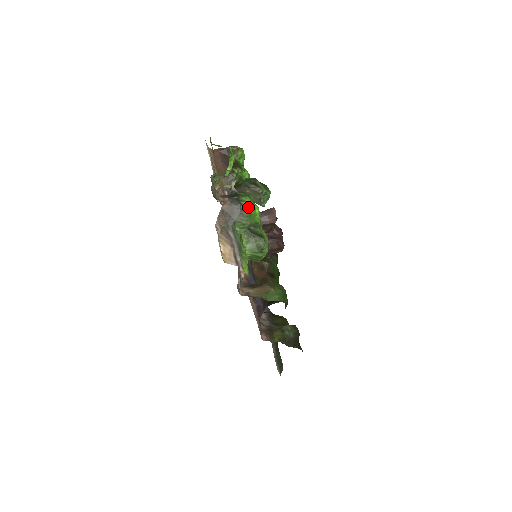
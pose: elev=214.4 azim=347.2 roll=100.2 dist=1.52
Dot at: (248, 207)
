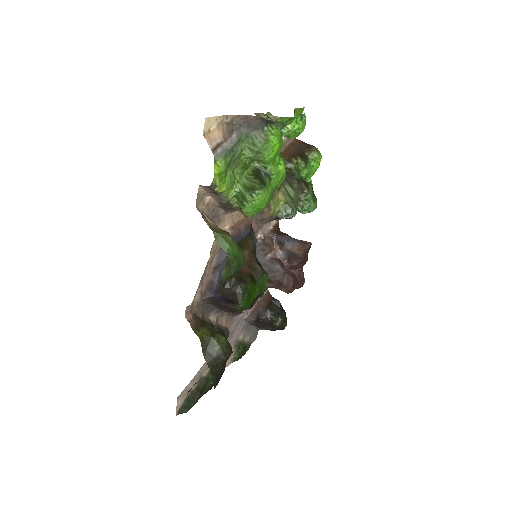
Dot at: (271, 134)
